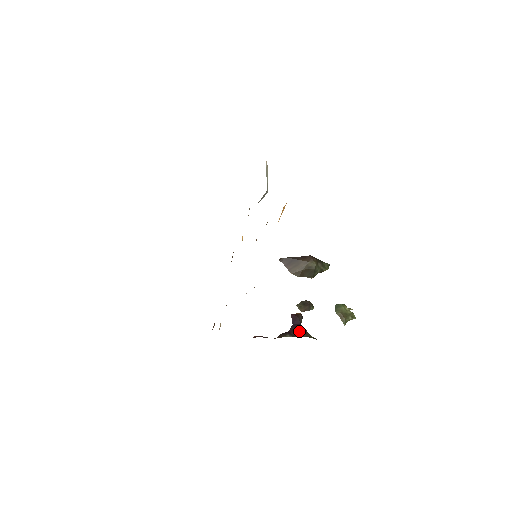
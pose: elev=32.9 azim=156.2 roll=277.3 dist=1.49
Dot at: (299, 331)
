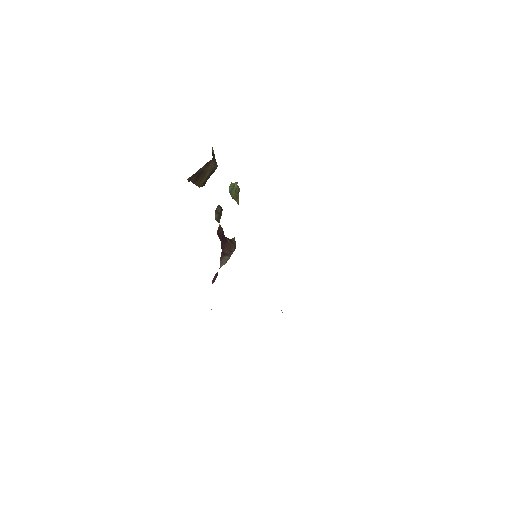
Dot at: (229, 246)
